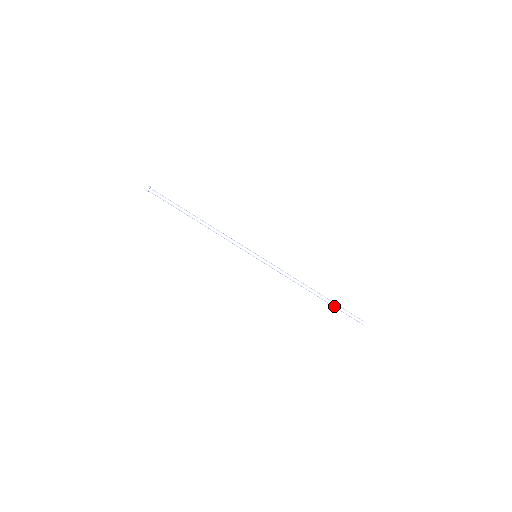
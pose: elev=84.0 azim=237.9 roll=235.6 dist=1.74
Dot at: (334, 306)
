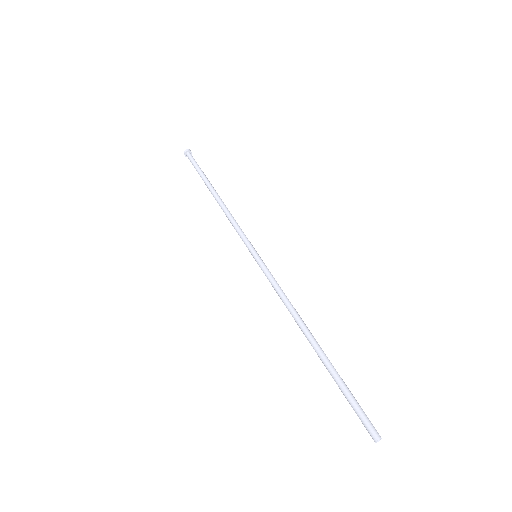
Dot at: (334, 378)
